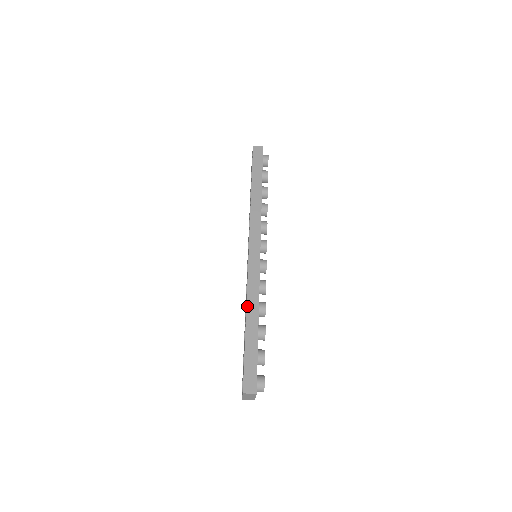
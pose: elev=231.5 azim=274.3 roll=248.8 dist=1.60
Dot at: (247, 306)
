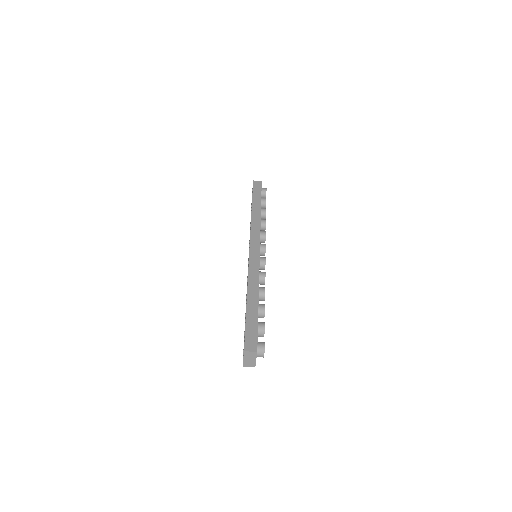
Dot at: (248, 287)
